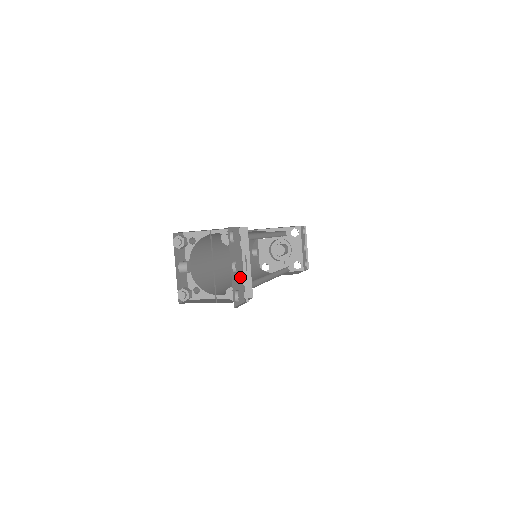
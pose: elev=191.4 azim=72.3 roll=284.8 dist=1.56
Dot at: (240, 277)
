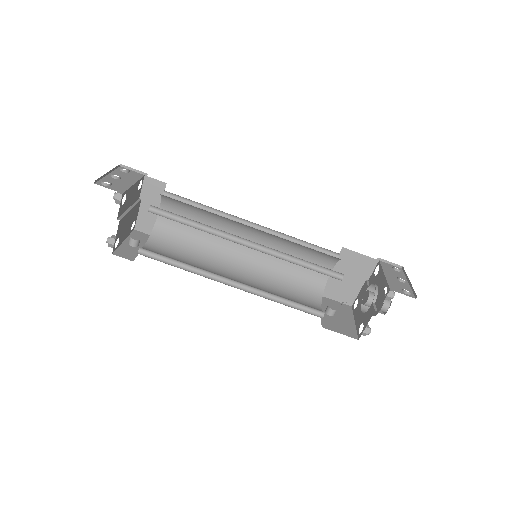
Dot at: (125, 185)
